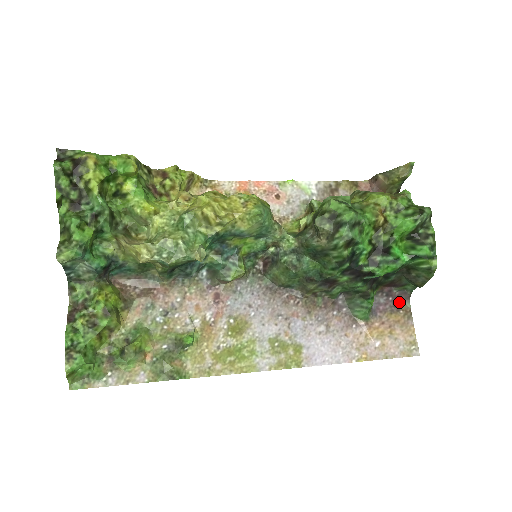
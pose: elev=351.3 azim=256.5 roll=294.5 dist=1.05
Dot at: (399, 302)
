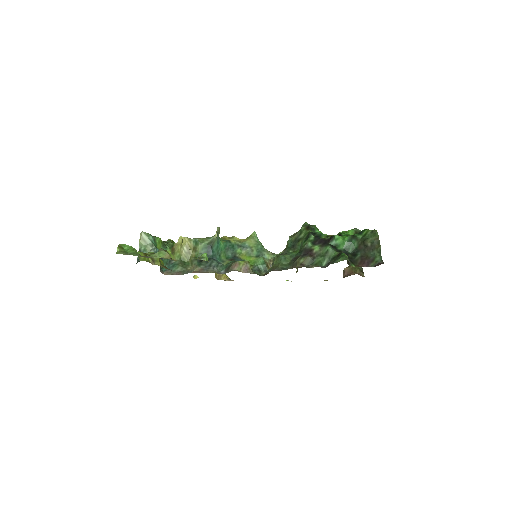
Dot at: (376, 265)
